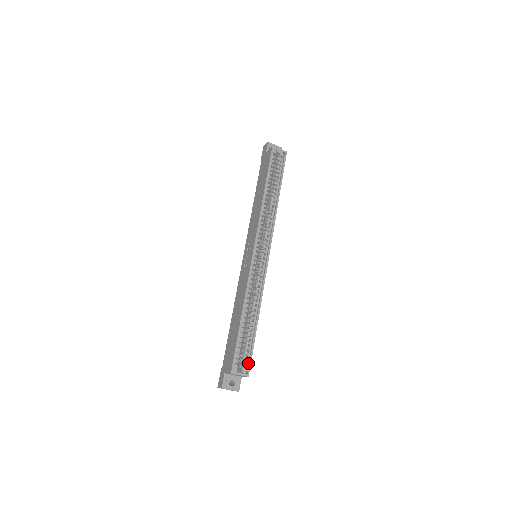
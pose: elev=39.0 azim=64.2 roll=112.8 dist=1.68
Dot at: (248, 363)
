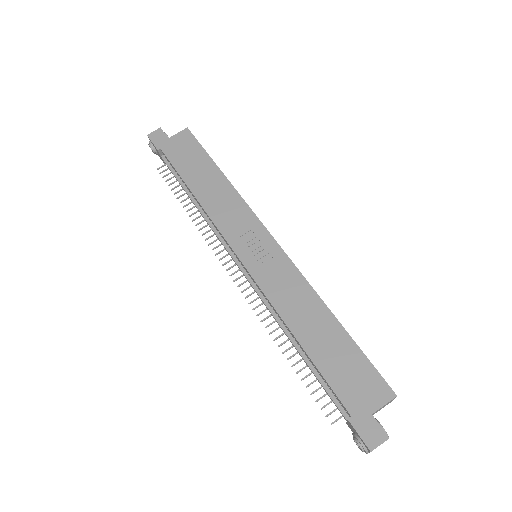
Dot at: occluded
